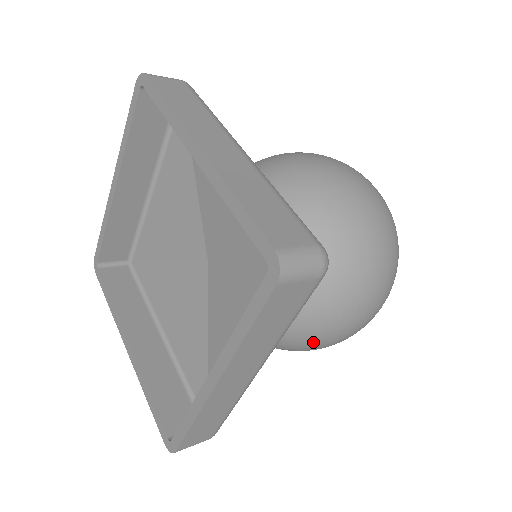
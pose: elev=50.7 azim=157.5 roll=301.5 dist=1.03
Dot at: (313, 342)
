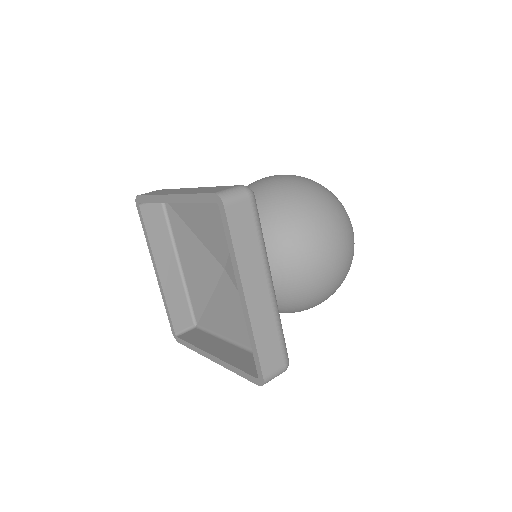
Dot at: (315, 274)
